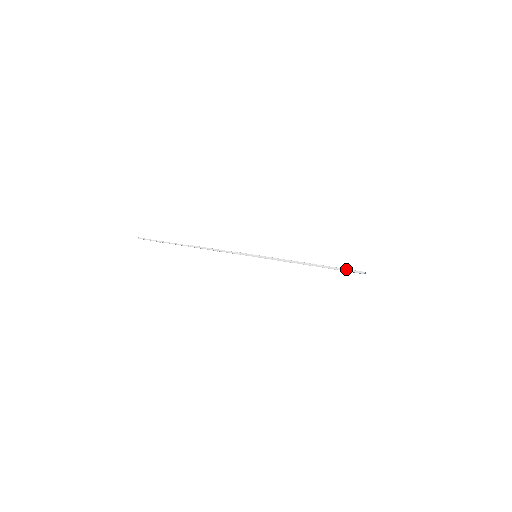
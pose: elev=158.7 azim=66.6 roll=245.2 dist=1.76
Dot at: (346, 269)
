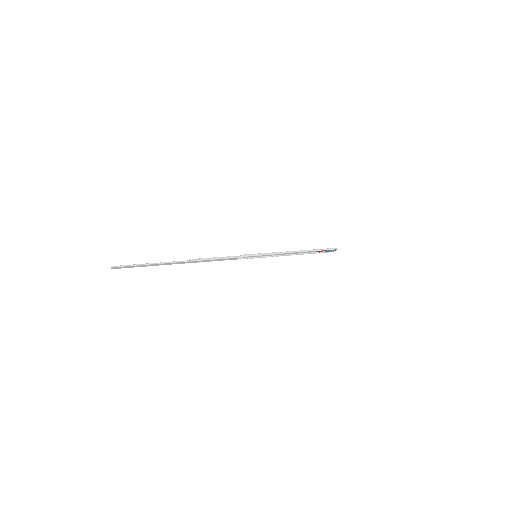
Dot at: (326, 249)
